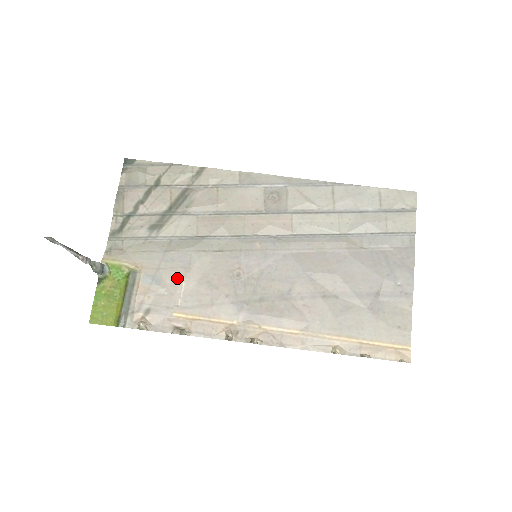
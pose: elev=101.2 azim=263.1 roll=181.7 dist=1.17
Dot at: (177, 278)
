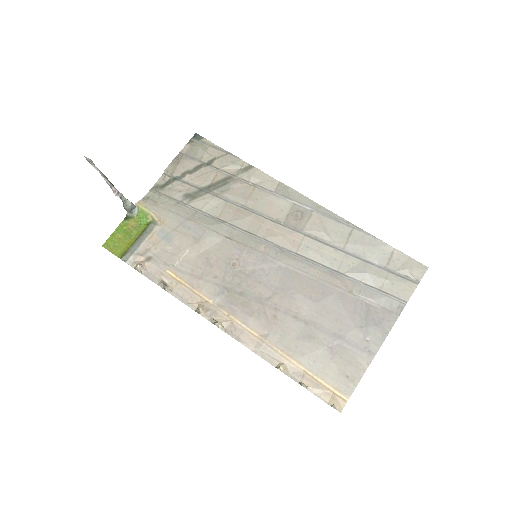
Dot at: (185, 244)
